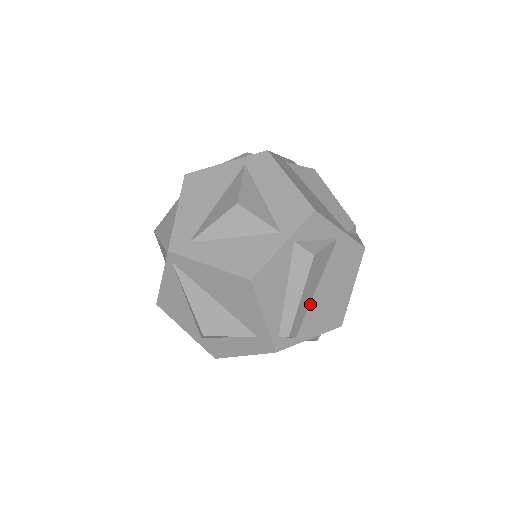
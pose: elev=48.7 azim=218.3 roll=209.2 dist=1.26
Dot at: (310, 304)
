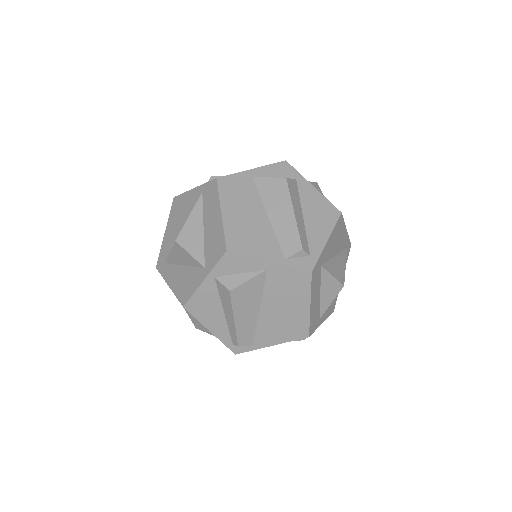
Dot at: (258, 321)
